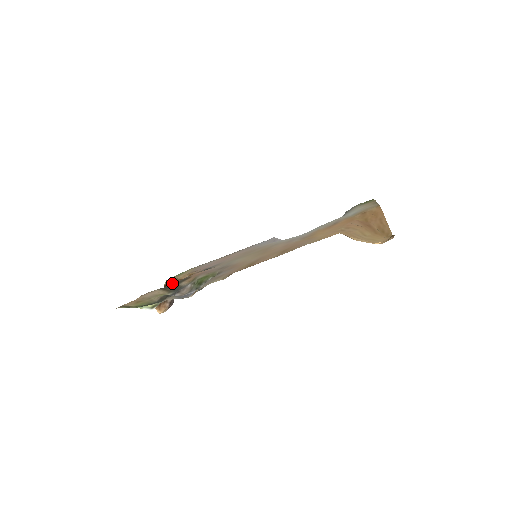
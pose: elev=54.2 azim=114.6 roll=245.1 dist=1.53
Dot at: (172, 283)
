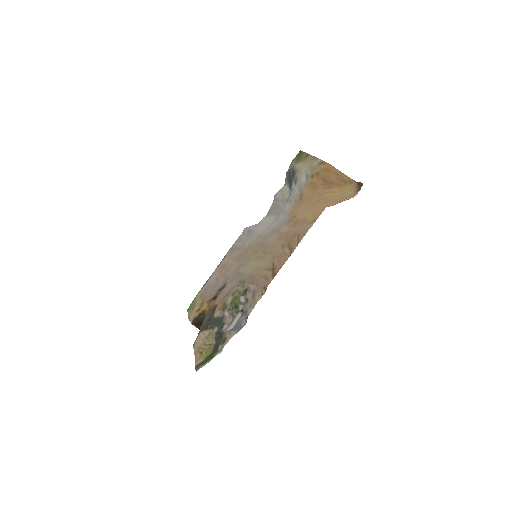
Dot at: (198, 318)
